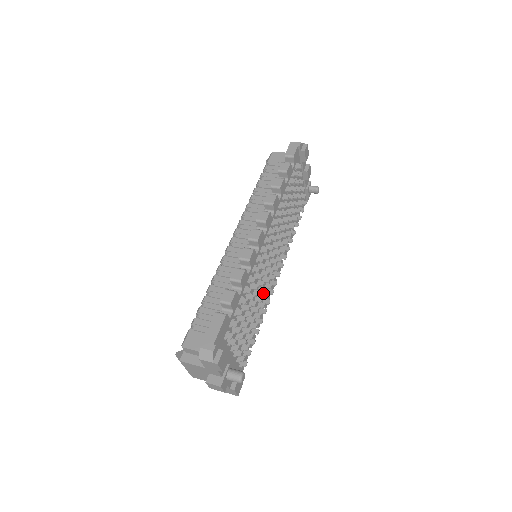
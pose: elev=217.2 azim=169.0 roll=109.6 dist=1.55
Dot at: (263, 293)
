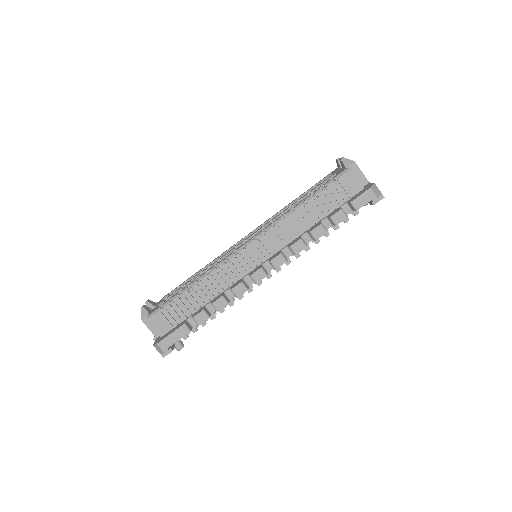
Dot at: occluded
